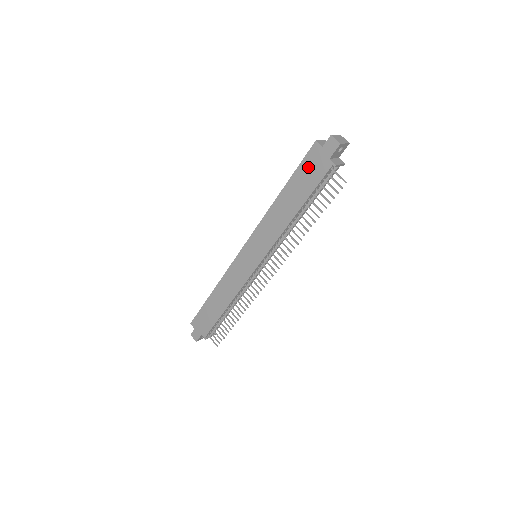
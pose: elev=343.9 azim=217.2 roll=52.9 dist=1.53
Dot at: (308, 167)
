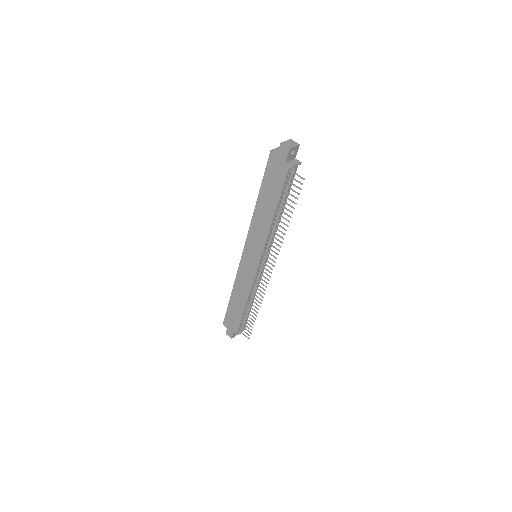
Dot at: (271, 174)
